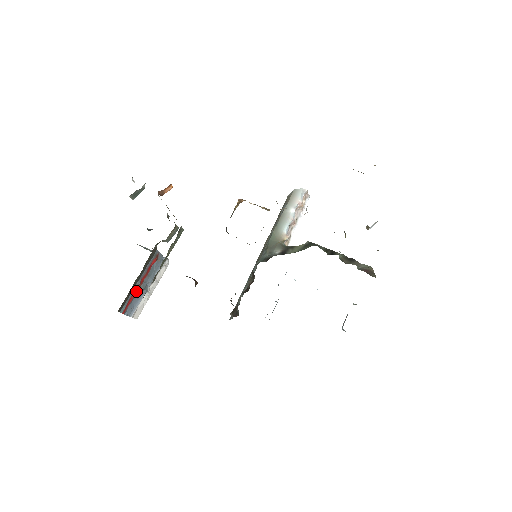
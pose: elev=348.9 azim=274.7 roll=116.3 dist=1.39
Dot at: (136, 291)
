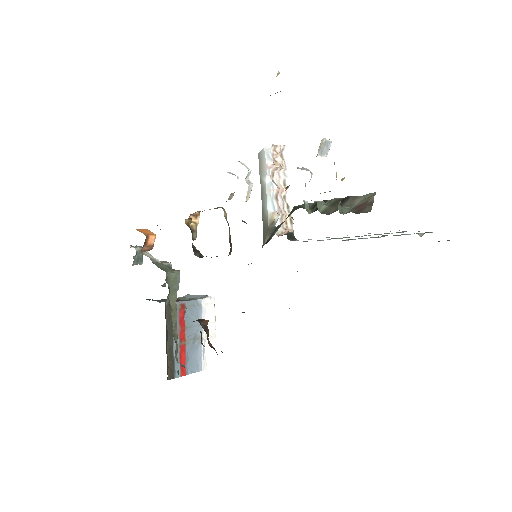
Dot at: (183, 349)
